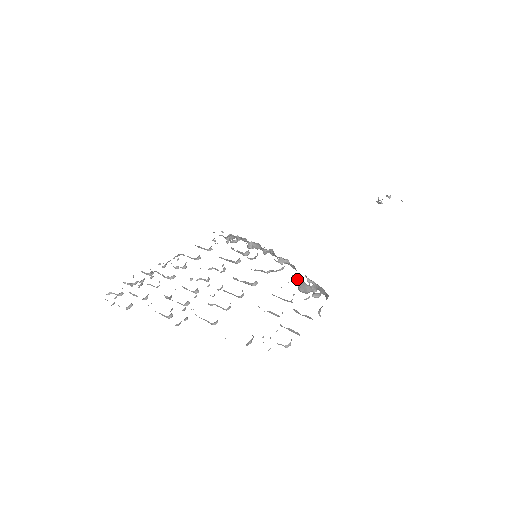
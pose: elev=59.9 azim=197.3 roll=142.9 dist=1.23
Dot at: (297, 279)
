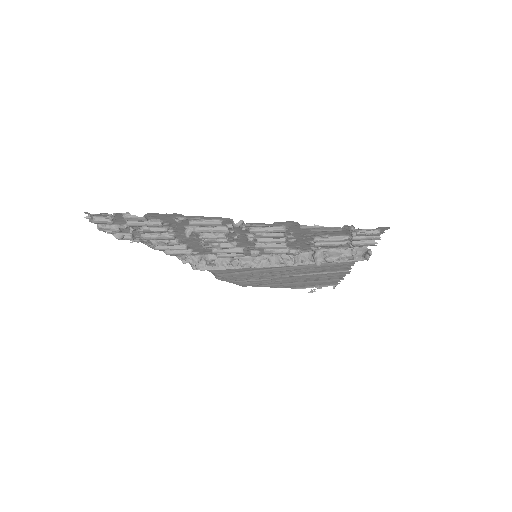
Dot at: (325, 250)
